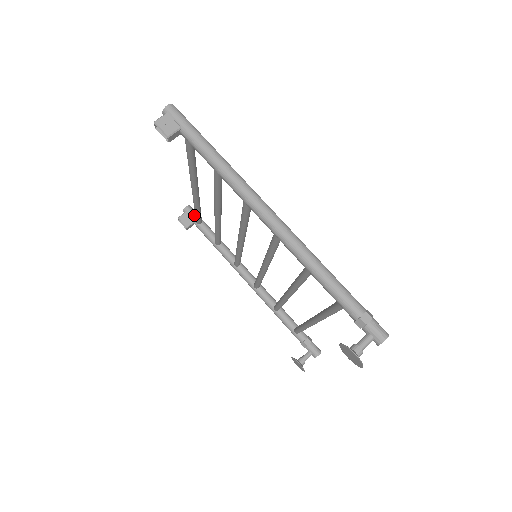
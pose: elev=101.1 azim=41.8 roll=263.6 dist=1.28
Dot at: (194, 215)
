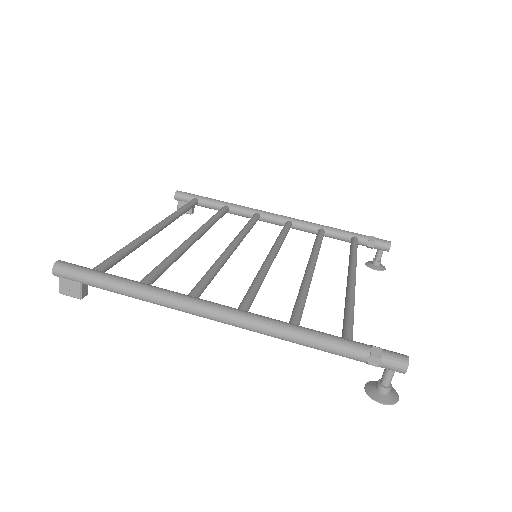
Dot at: (187, 199)
